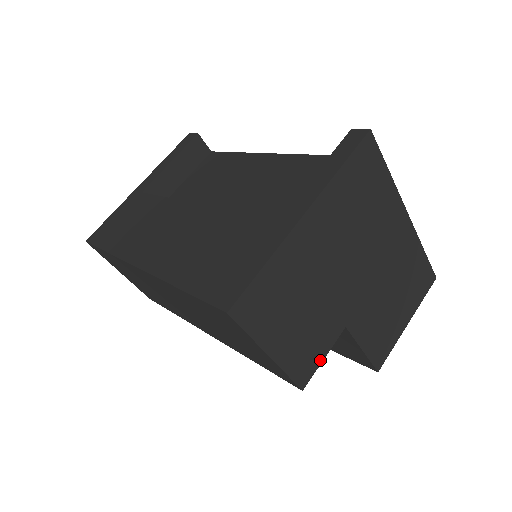
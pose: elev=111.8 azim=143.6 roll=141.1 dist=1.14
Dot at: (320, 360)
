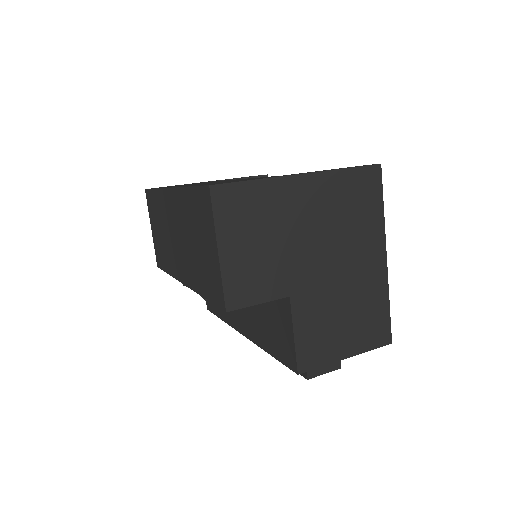
Dot at: (254, 302)
